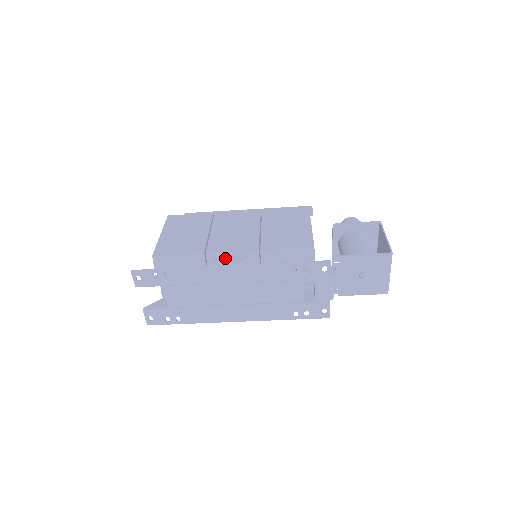
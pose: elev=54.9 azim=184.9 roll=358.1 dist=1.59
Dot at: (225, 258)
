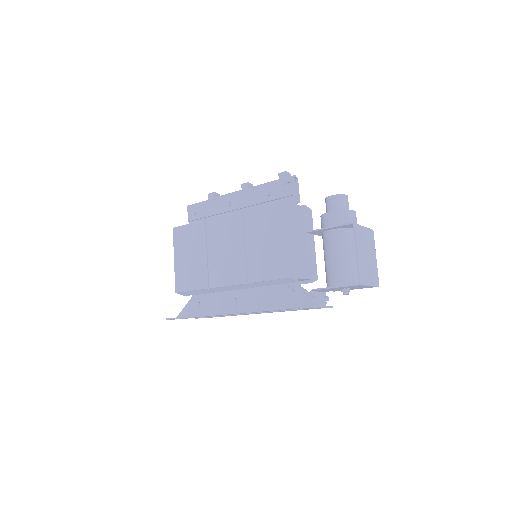
Dot at: (221, 307)
